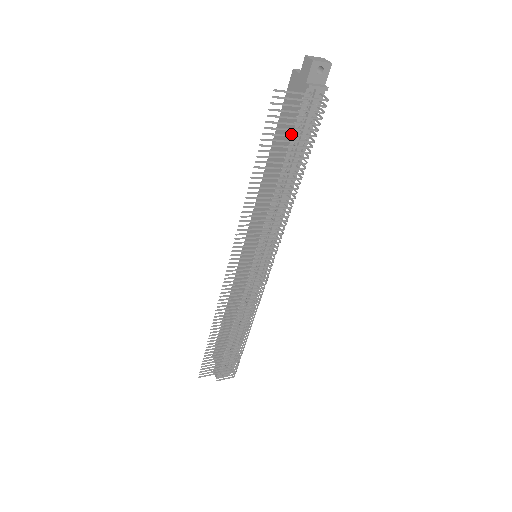
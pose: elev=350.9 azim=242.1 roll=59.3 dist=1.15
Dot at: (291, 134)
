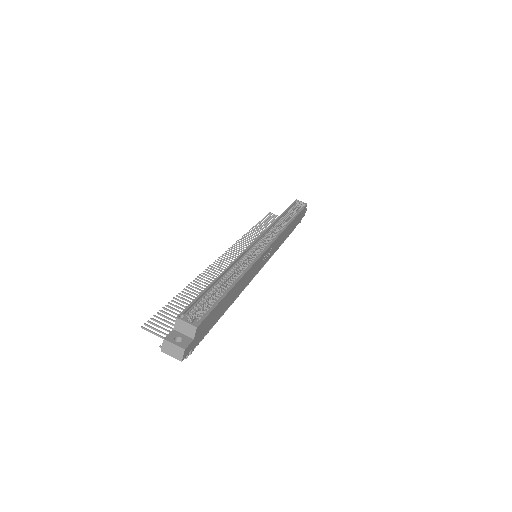
Dot at: occluded
